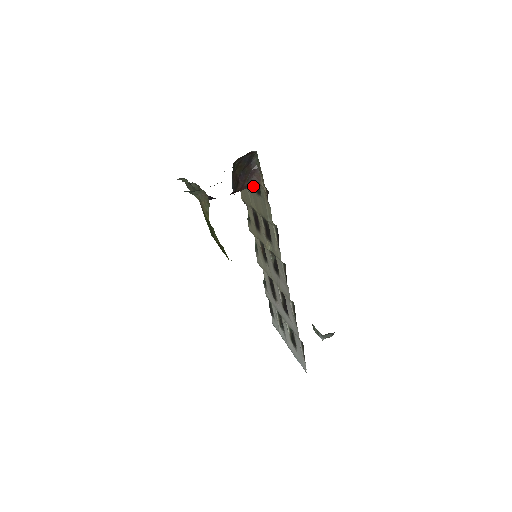
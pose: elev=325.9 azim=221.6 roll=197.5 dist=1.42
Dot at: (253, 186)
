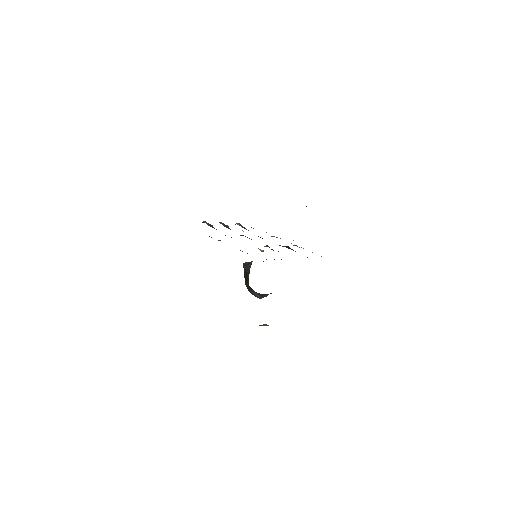
Dot at: occluded
